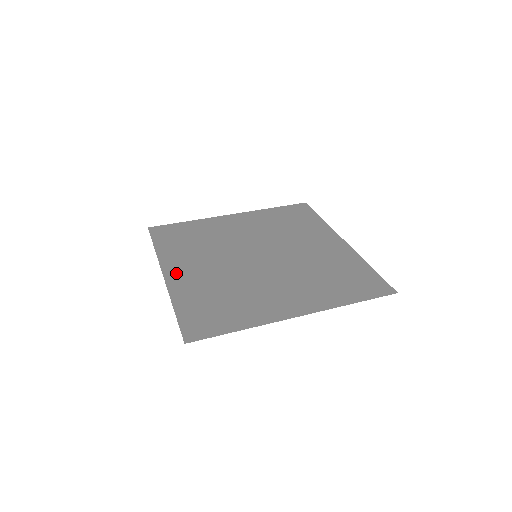
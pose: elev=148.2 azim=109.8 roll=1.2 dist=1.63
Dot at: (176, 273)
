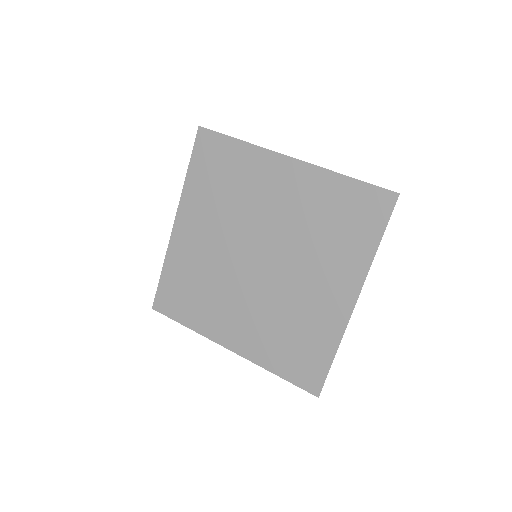
Dot at: (183, 228)
